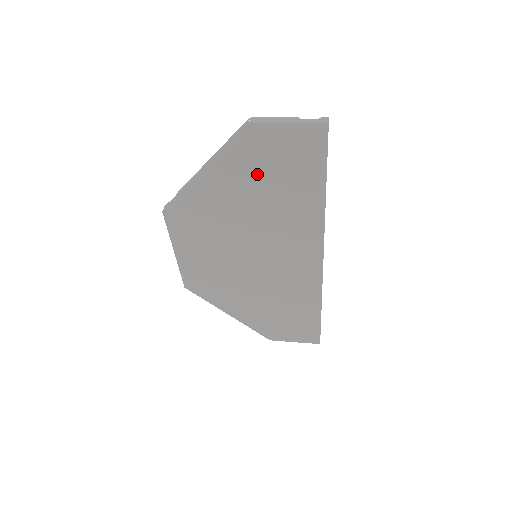
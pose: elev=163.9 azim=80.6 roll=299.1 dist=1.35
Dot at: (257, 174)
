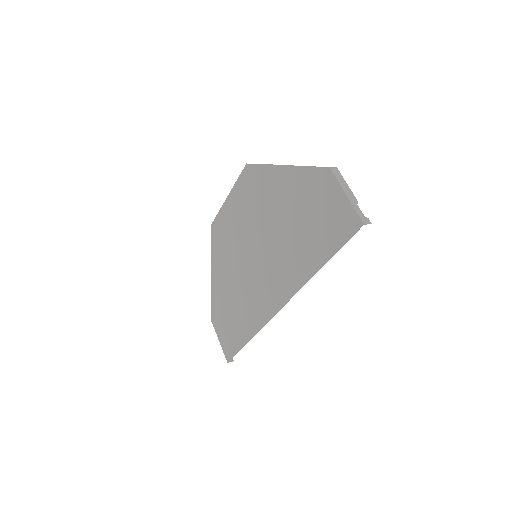
Dot at: (304, 205)
